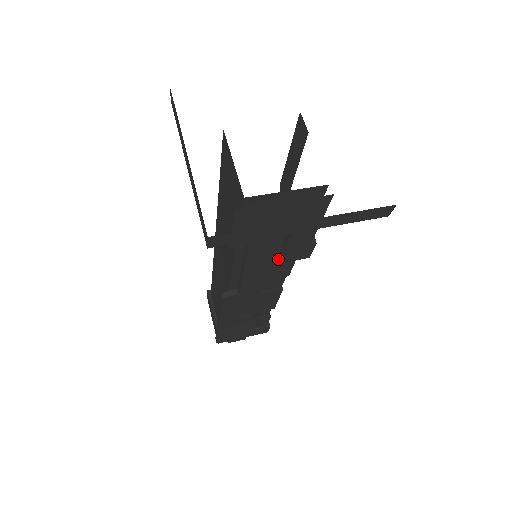
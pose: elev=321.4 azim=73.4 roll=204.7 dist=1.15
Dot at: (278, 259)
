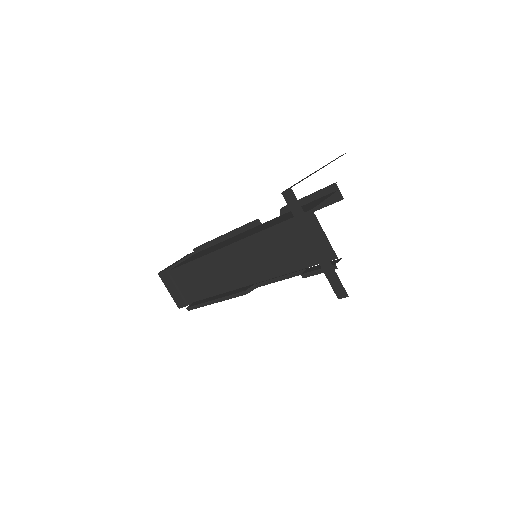
Dot at: occluded
